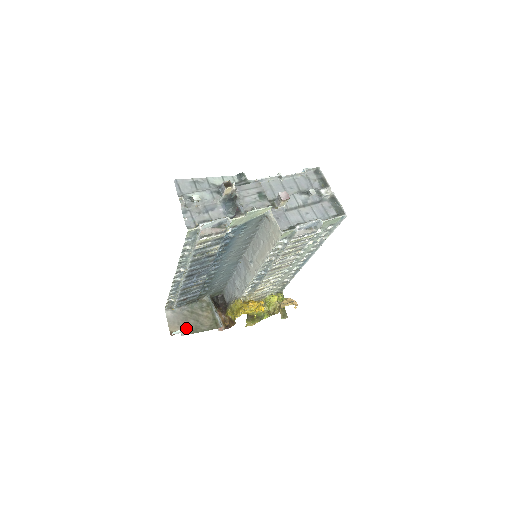
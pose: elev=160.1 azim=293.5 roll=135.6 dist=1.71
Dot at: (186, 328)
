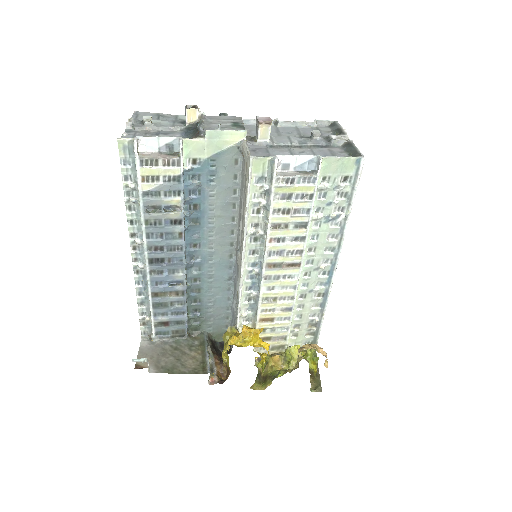
Dot at: (159, 365)
